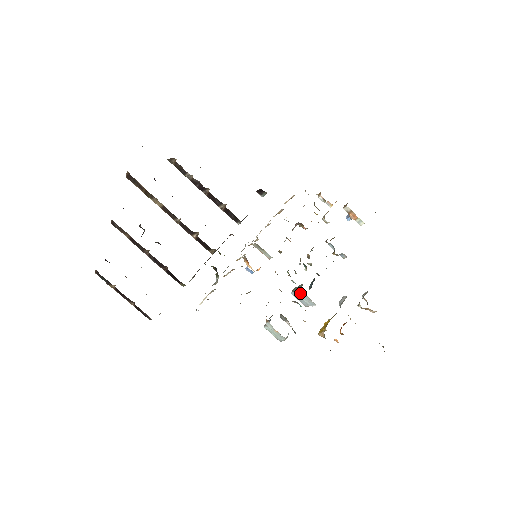
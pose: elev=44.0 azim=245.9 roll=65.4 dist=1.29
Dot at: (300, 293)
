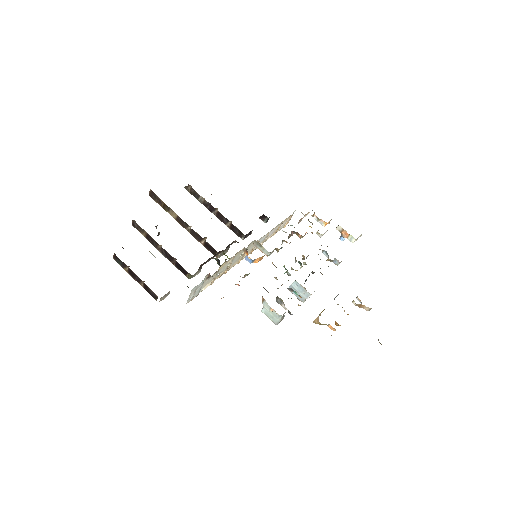
Dot at: (296, 285)
